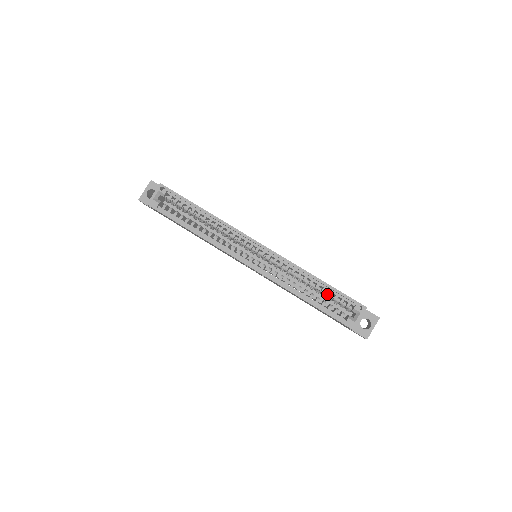
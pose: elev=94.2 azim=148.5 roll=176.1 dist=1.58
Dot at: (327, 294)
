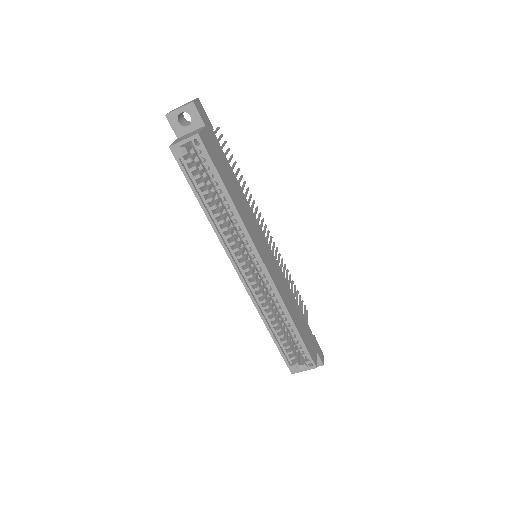
Dot at: (293, 336)
